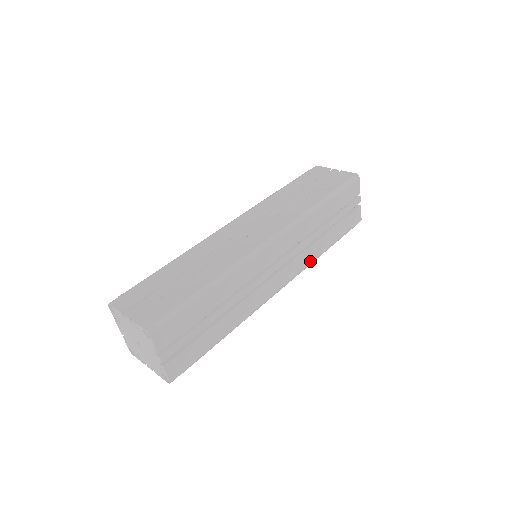
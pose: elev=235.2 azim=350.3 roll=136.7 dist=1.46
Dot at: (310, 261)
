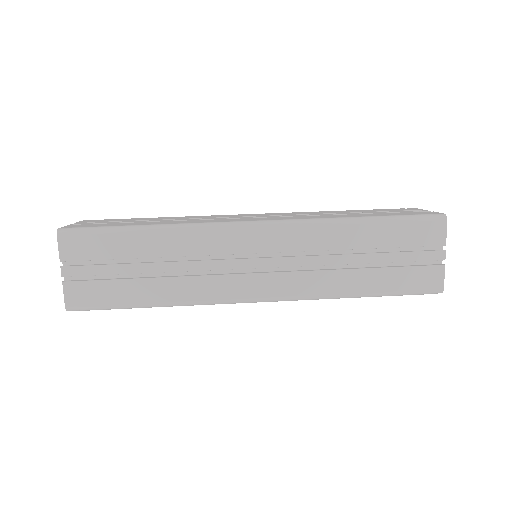
Dot at: (319, 292)
